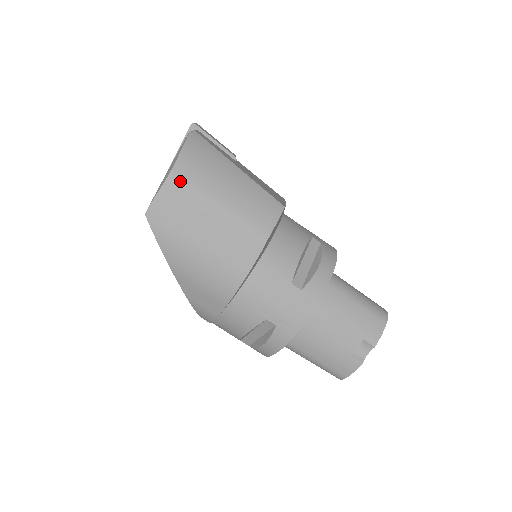
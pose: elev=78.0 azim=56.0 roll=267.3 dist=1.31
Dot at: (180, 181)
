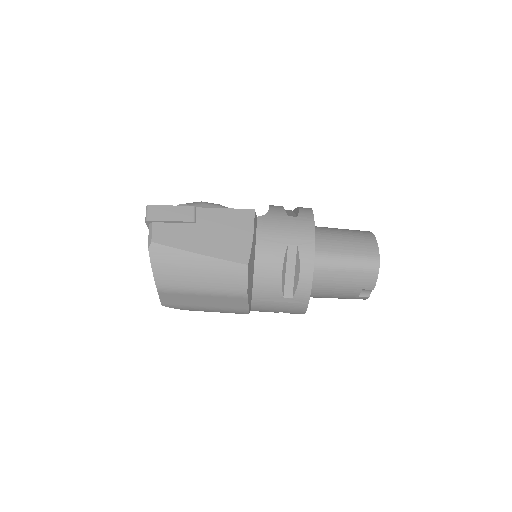
Dot at: (166, 290)
